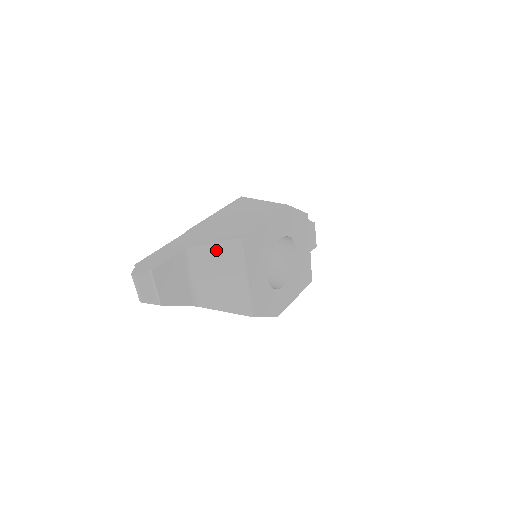
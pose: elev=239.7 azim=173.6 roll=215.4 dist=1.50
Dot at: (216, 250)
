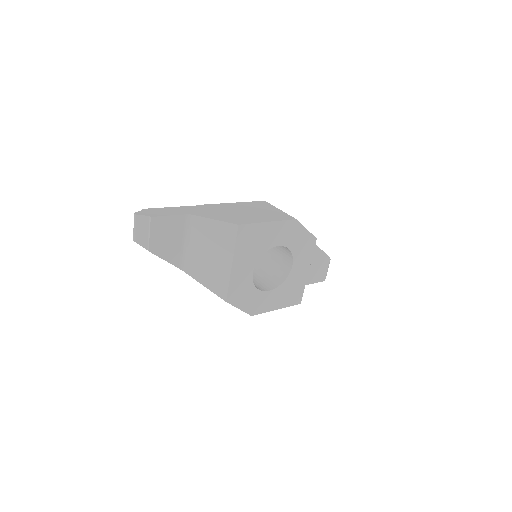
Dot at: (214, 226)
